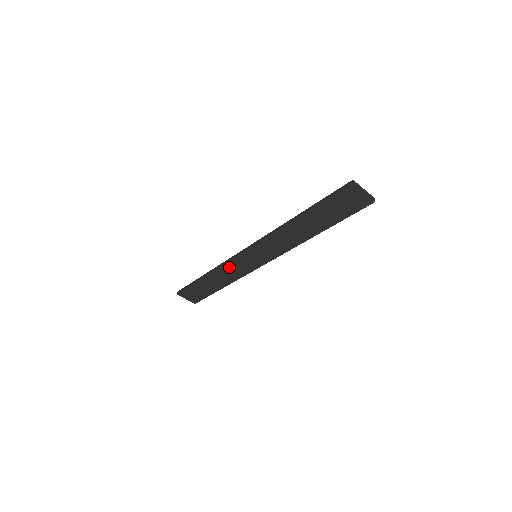
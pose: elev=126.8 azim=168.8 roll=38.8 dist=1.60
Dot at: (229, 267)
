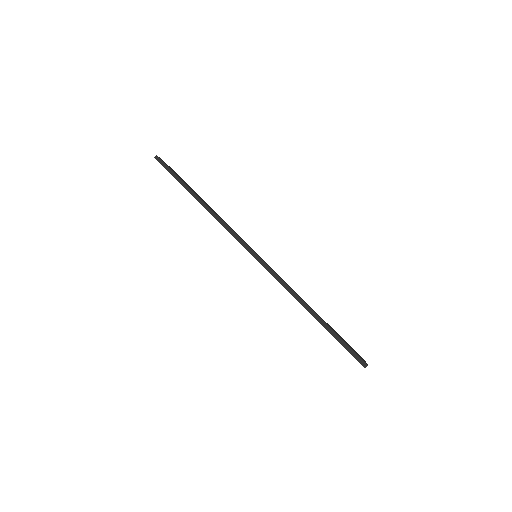
Dot at: occluded
